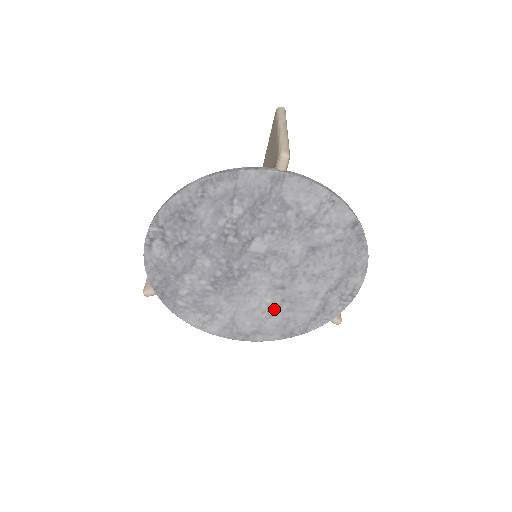
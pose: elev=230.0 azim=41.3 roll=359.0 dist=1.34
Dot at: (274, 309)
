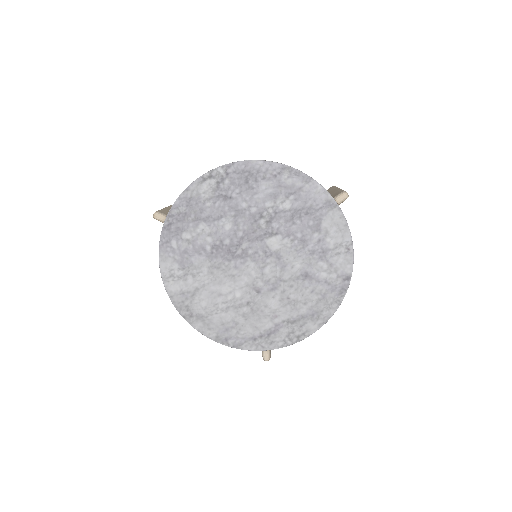
Dot at: (235, 306)
